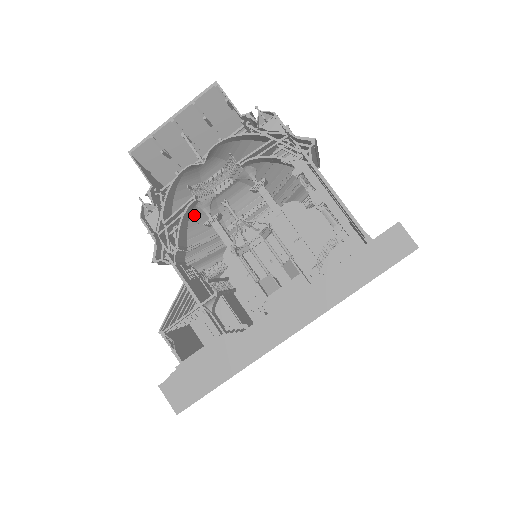
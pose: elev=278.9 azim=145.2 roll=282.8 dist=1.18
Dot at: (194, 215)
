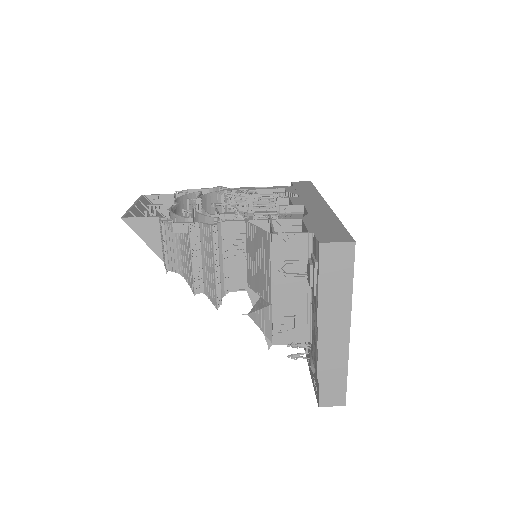
Dot at: occluded
